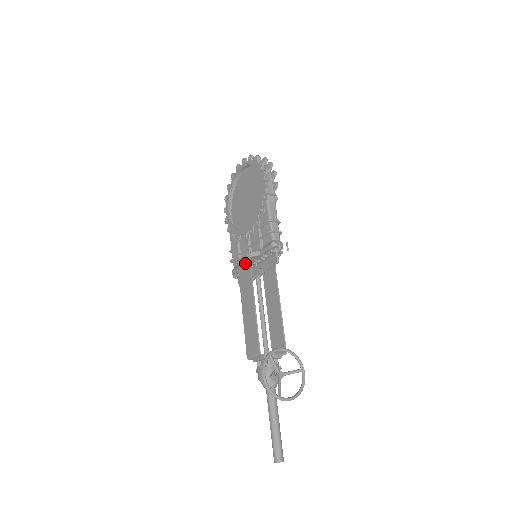
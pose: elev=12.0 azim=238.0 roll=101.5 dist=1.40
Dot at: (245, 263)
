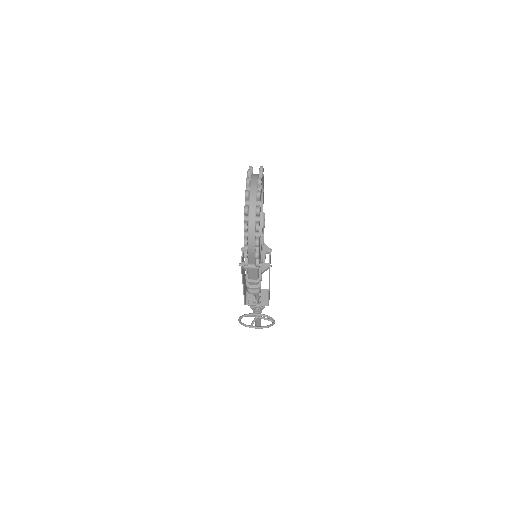
Dot at: occluded
